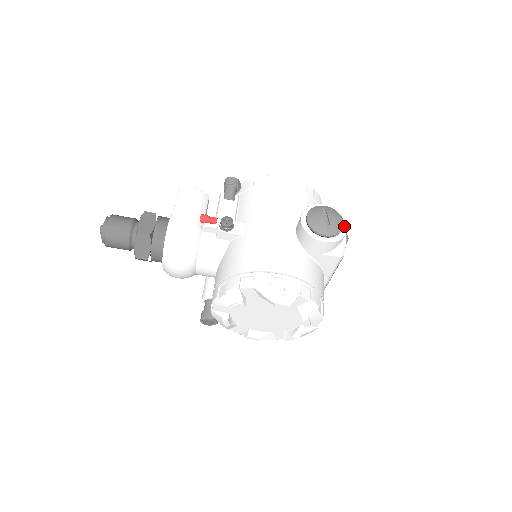
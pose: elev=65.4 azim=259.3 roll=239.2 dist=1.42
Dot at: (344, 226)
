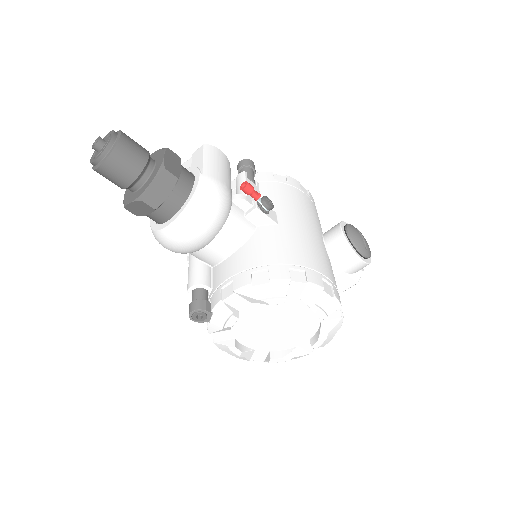
Dot at: occluded
